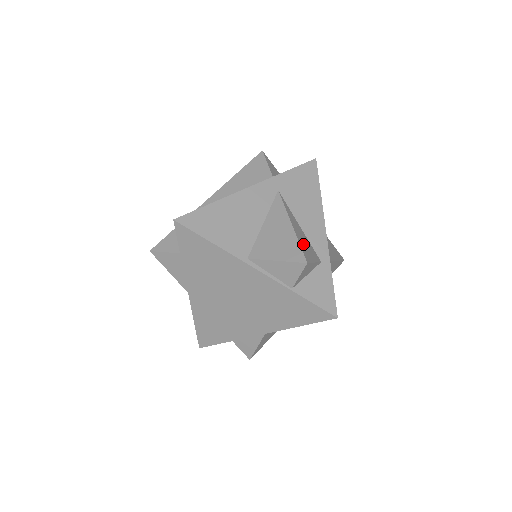
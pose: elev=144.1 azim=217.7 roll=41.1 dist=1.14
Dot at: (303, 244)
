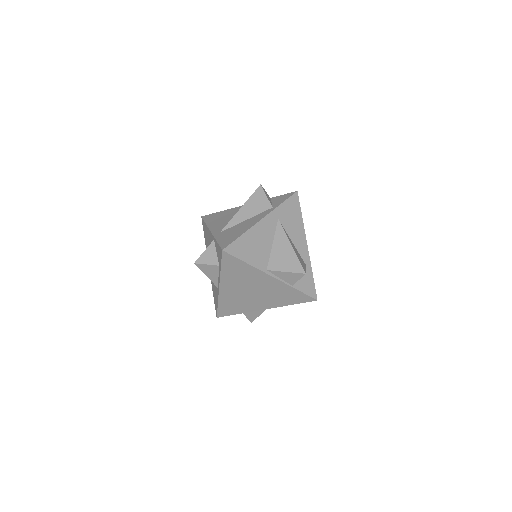
Dot at: (299, 258)
